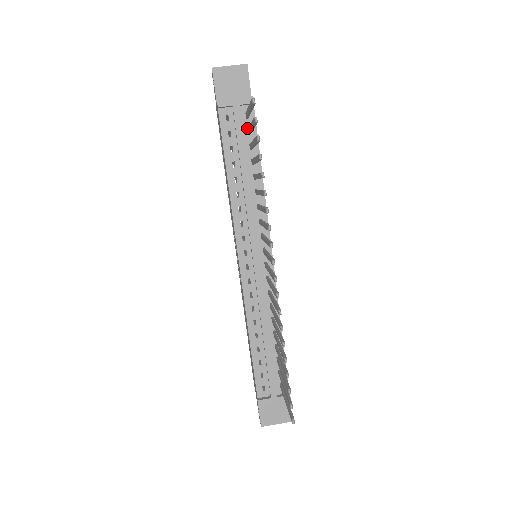
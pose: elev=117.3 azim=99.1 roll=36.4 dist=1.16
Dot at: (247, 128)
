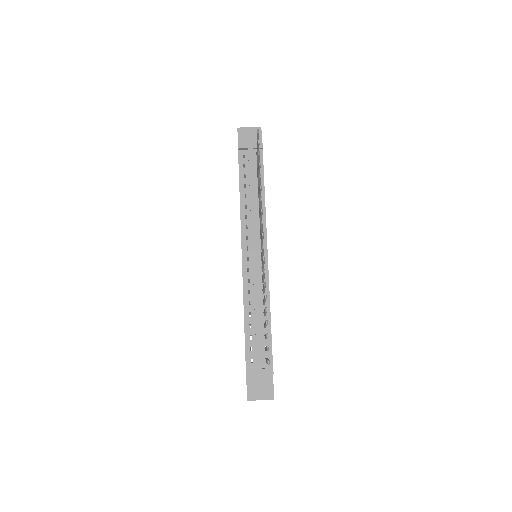
Dot at: occluded
